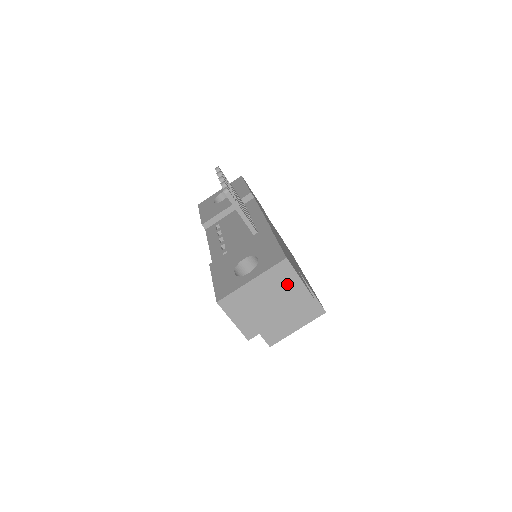
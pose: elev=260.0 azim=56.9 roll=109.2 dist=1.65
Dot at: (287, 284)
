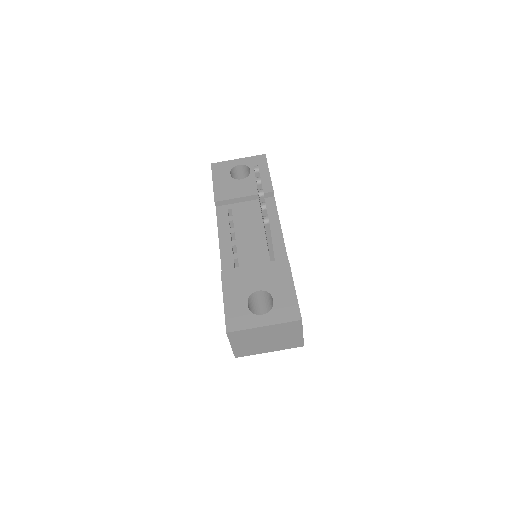
Dot at: (290, 334)
